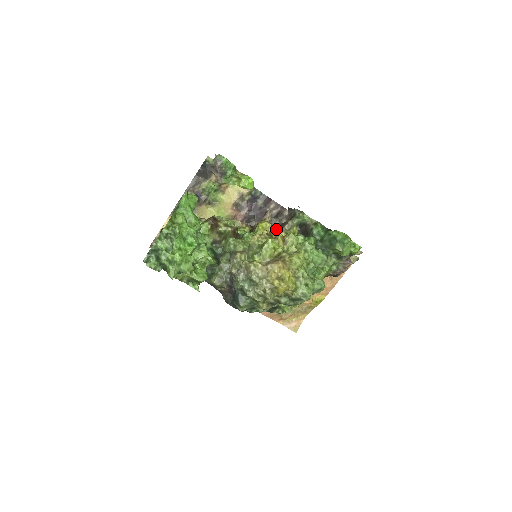
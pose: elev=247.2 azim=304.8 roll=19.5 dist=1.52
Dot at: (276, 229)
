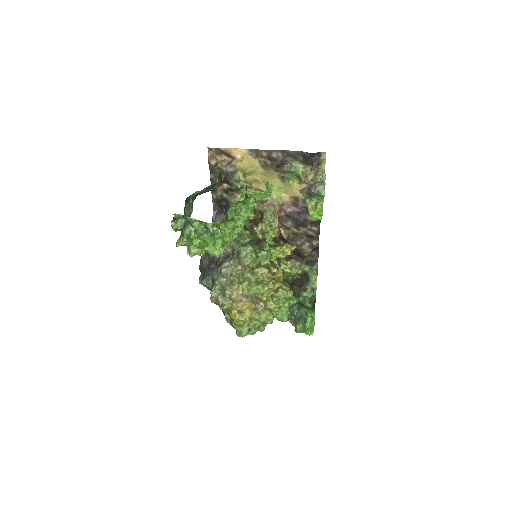
Dot at: (292, 253)
